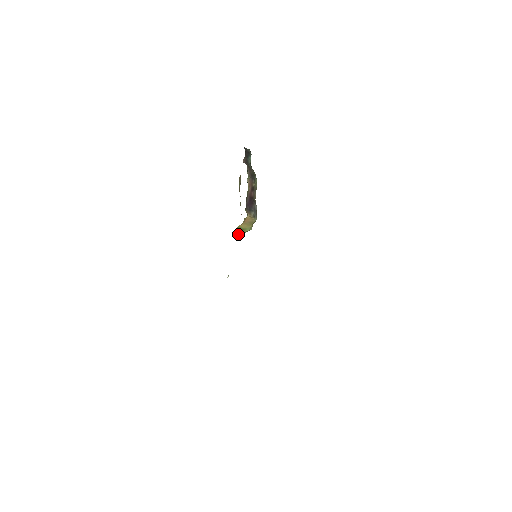
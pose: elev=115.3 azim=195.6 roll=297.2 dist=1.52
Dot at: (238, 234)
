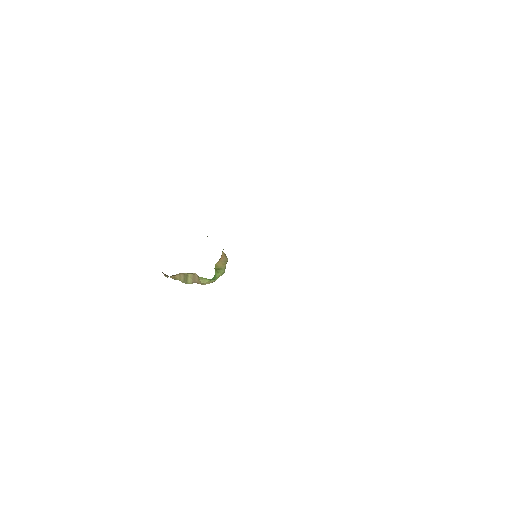
Dot at: (215, 277)
